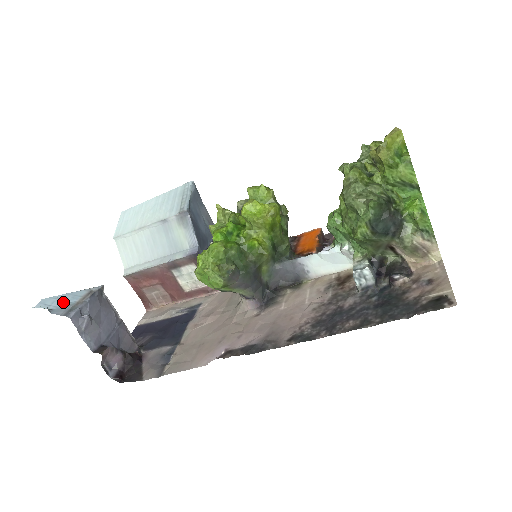
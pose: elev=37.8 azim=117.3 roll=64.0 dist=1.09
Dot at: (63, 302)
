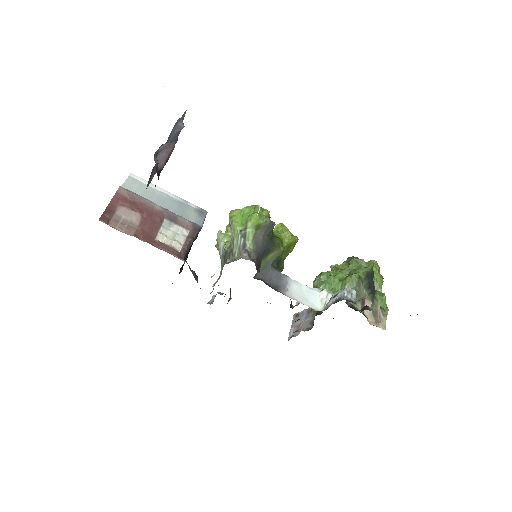
Dot at: occluded
